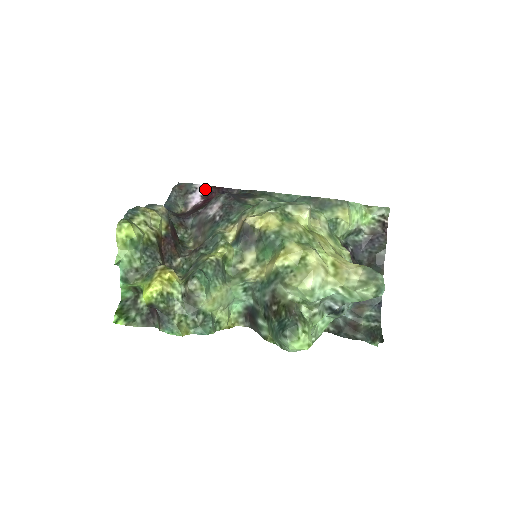
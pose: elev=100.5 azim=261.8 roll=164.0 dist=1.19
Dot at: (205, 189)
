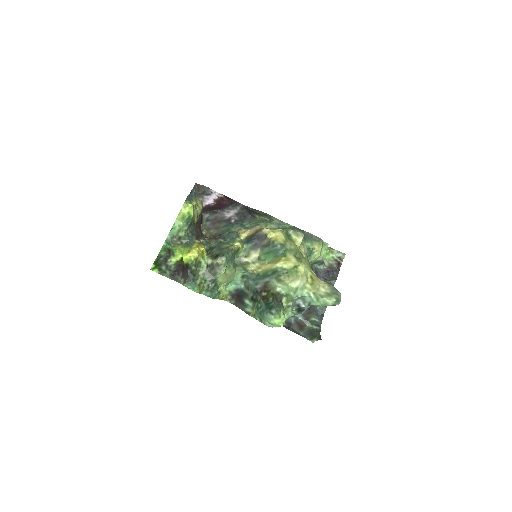
Dot at: (218, 196)
